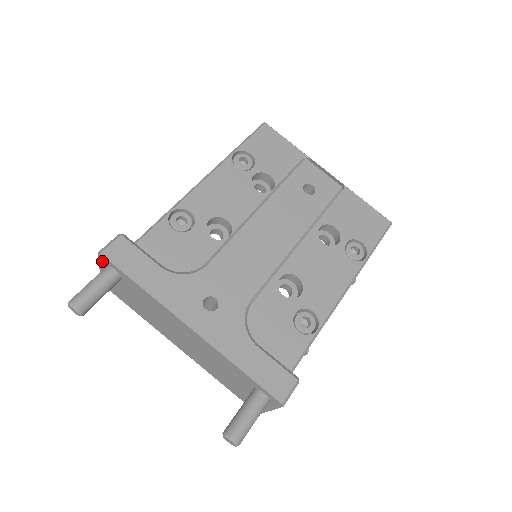
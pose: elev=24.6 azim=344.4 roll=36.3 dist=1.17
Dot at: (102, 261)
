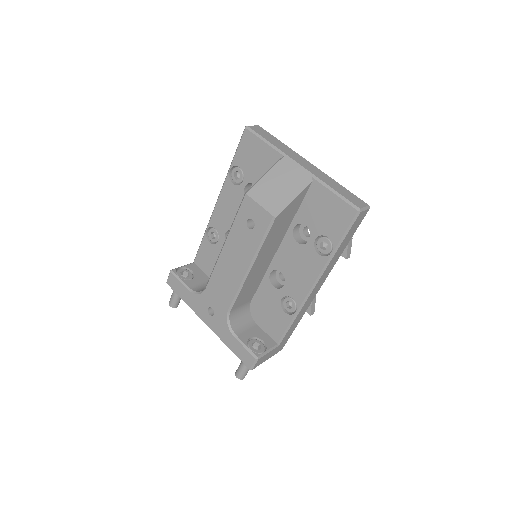
Dot at: occluded
